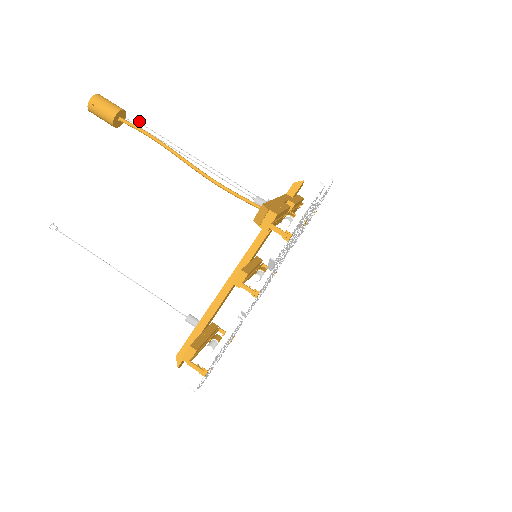
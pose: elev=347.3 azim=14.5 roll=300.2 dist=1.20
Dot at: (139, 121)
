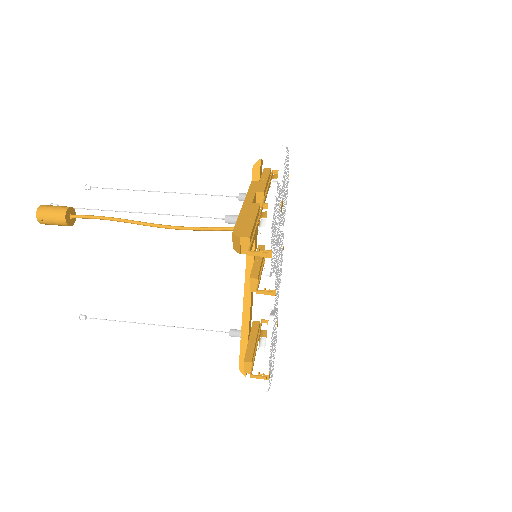
Dot at: (89, 187)
